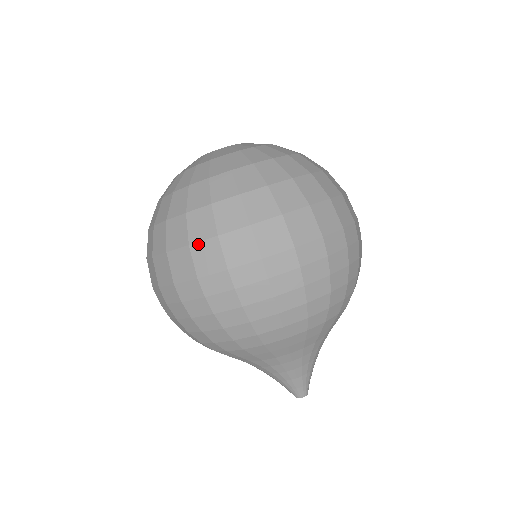
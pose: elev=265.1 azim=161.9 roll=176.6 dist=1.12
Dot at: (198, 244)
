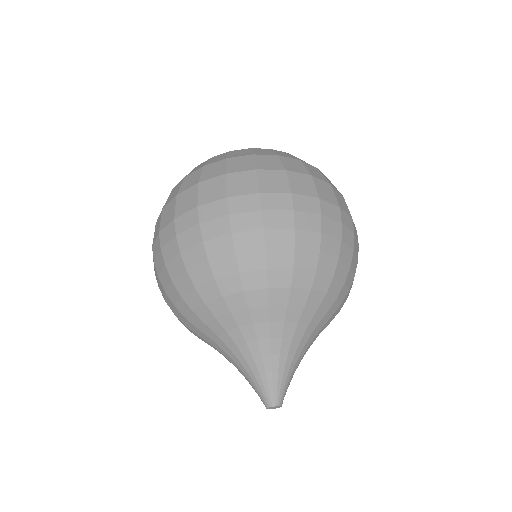
Dot at: (166, 206)
